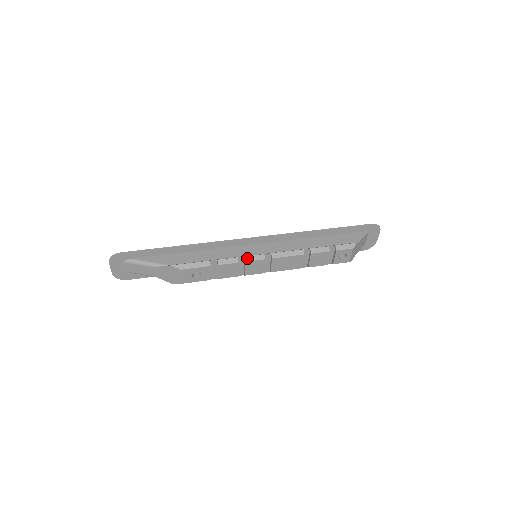
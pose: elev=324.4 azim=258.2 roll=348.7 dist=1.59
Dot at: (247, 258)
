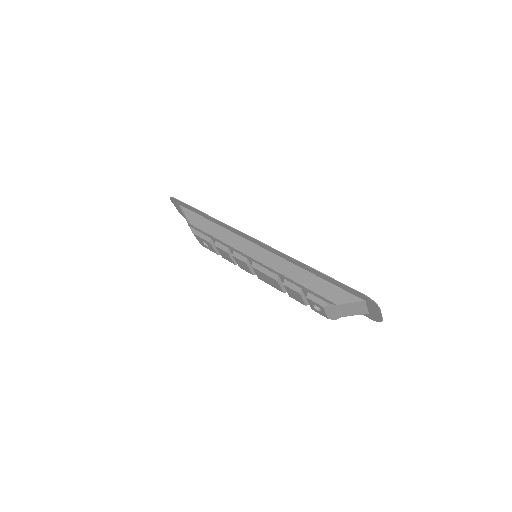
Dot at: (235, 253)
